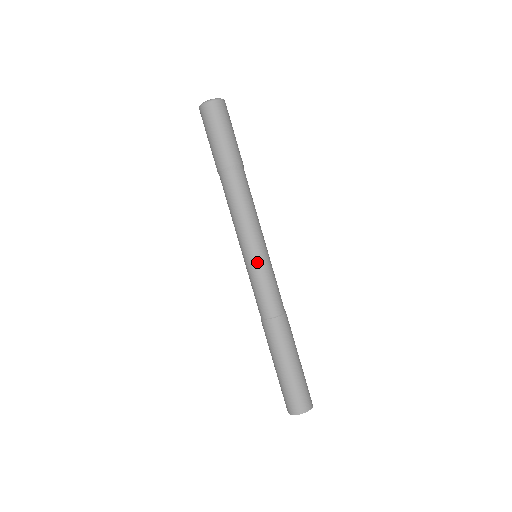
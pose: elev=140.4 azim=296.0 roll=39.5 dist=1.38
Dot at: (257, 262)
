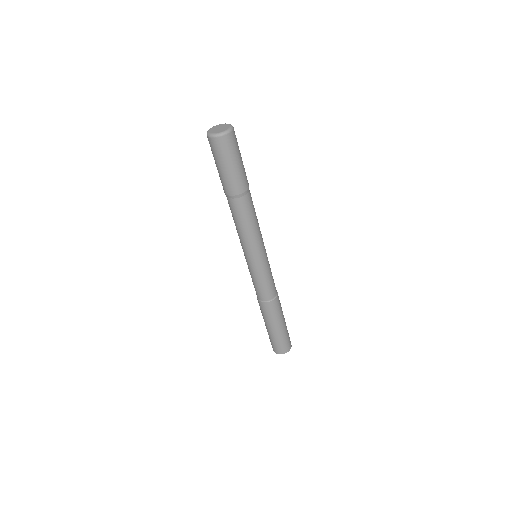
Dot at: (254, 267)
